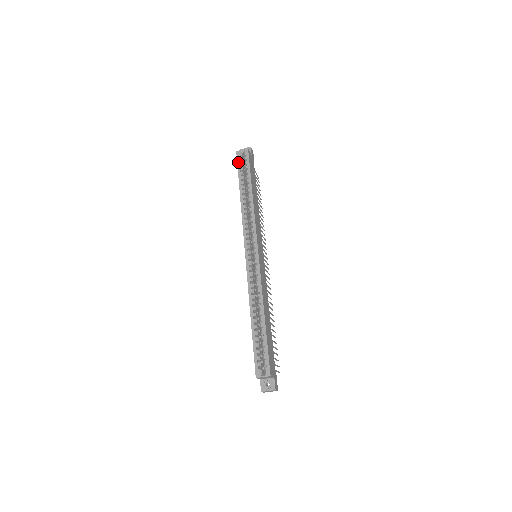
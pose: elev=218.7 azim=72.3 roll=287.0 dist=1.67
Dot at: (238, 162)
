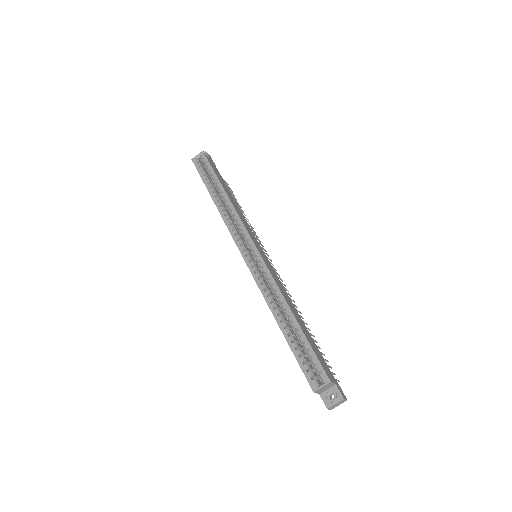
Dot at: (197, 168)
